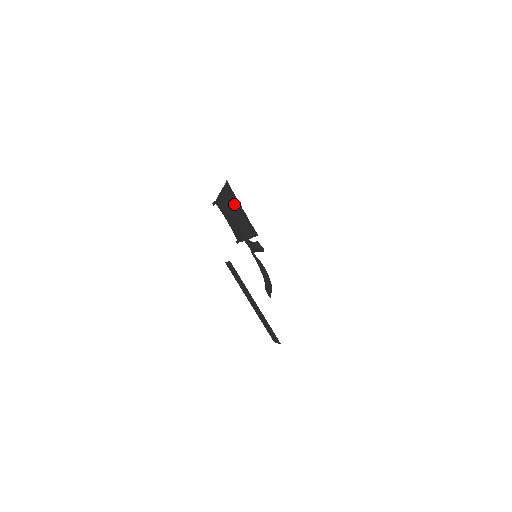
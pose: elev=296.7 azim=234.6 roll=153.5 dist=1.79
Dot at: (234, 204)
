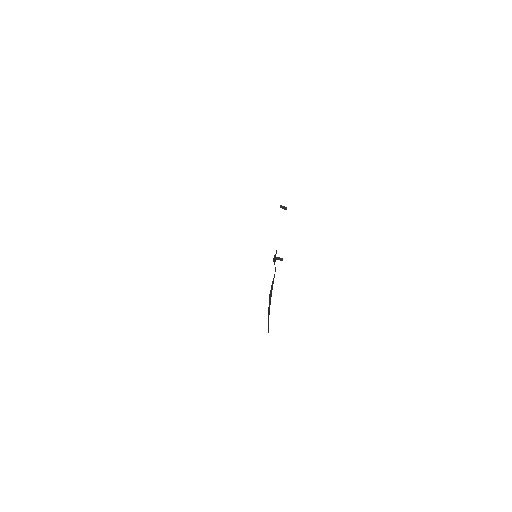
Dot at: occluded
